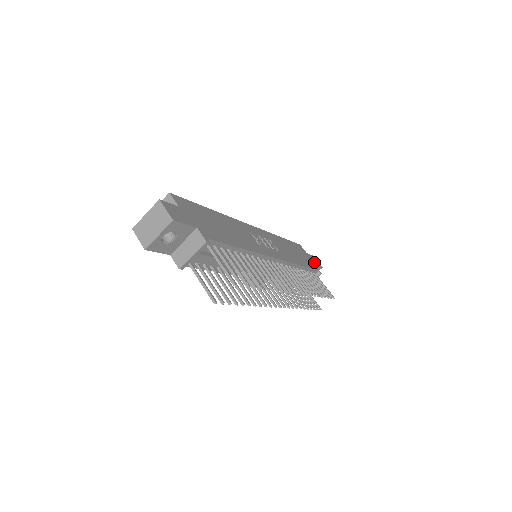
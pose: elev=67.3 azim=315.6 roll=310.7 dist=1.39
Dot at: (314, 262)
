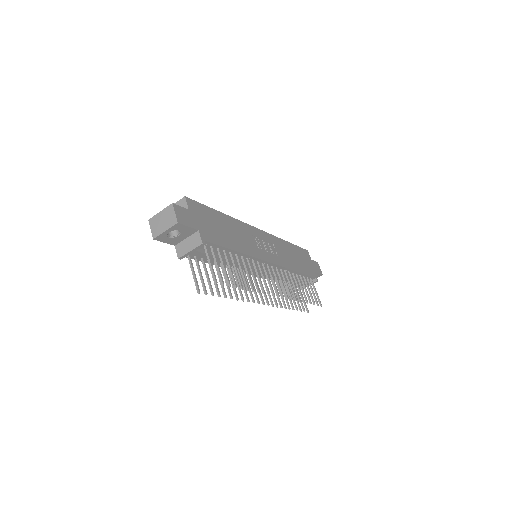
Dot at: (315, 269)
